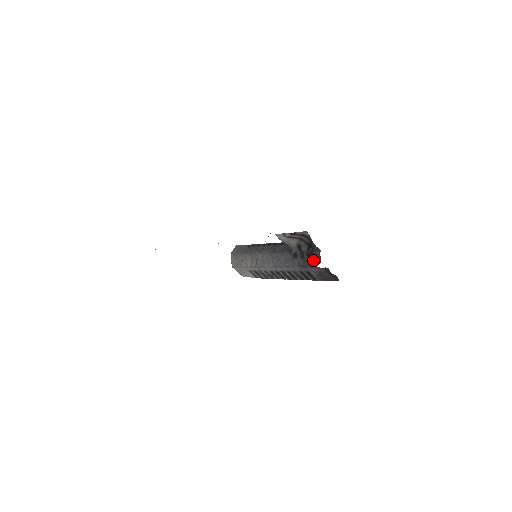
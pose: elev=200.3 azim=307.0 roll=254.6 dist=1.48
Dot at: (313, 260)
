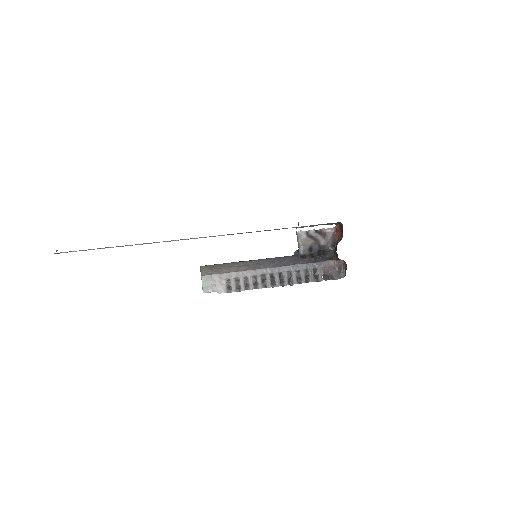
Dot at: (326, 257)
